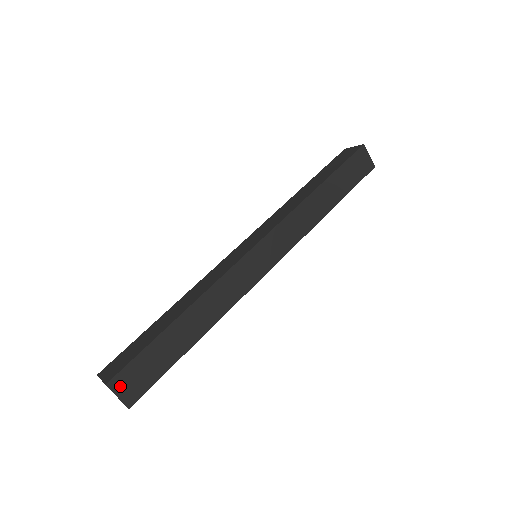
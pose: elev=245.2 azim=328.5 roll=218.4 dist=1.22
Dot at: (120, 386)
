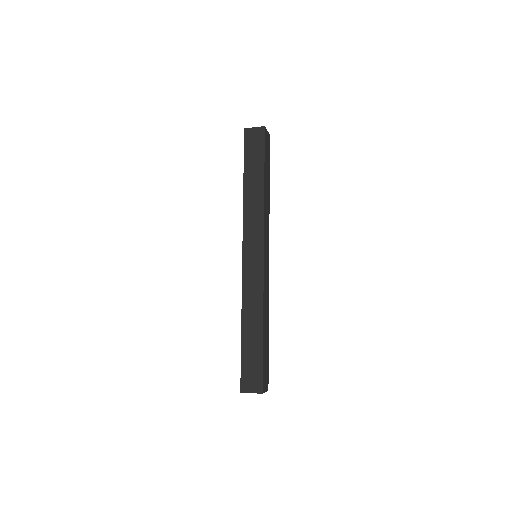
Dot at: (264, 387)
